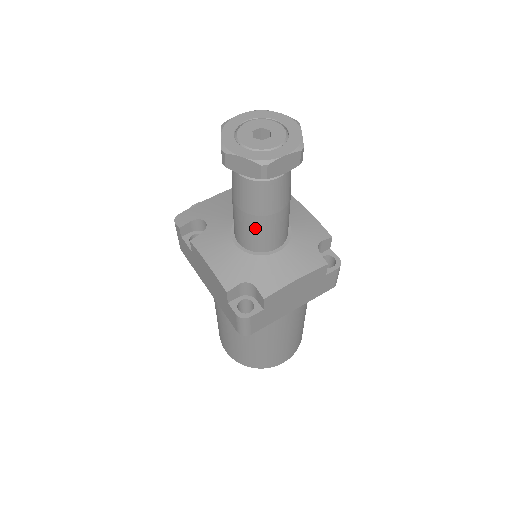
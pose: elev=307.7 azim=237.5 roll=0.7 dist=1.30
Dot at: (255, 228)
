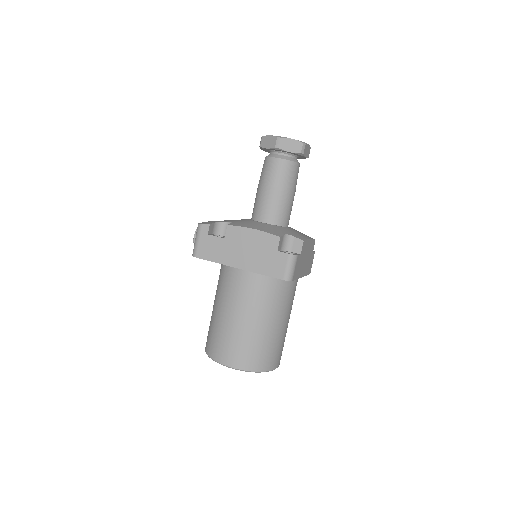
Dot at: (283, 201)
